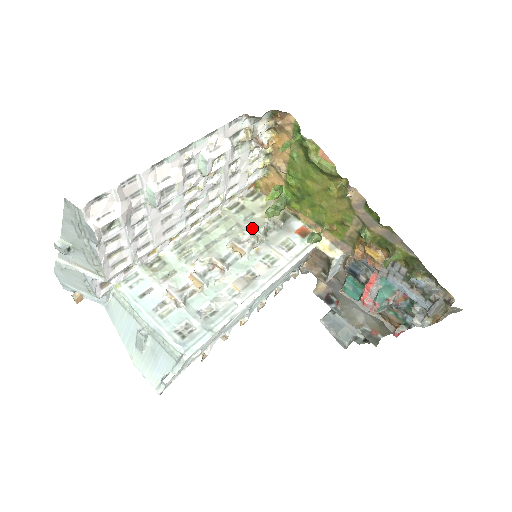
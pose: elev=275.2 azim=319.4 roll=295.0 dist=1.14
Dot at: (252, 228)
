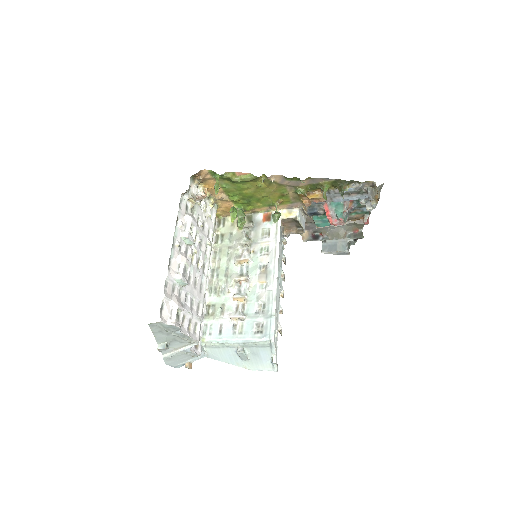
Dot at: (239, 242)
